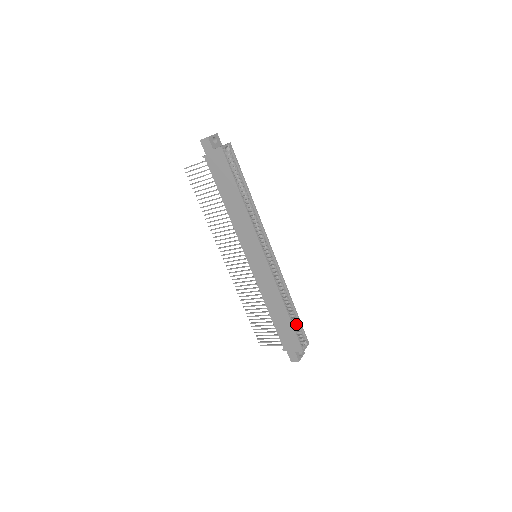
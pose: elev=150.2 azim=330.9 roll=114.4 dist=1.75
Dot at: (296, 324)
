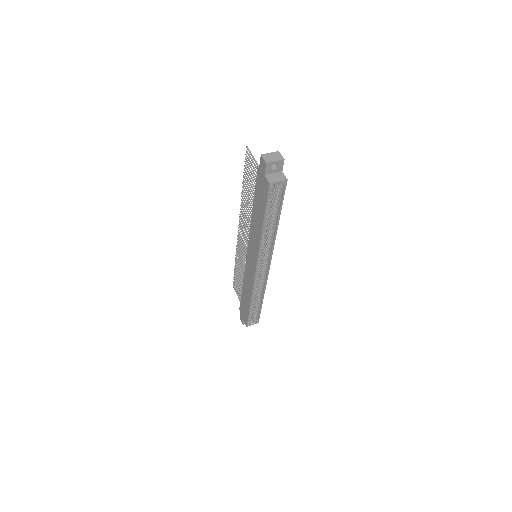
Dot at: (256, 309)
